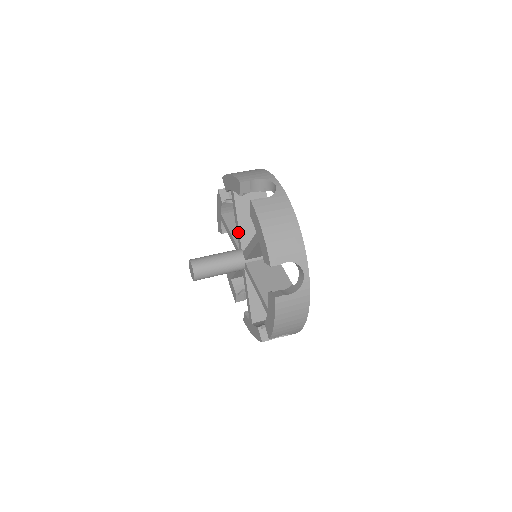
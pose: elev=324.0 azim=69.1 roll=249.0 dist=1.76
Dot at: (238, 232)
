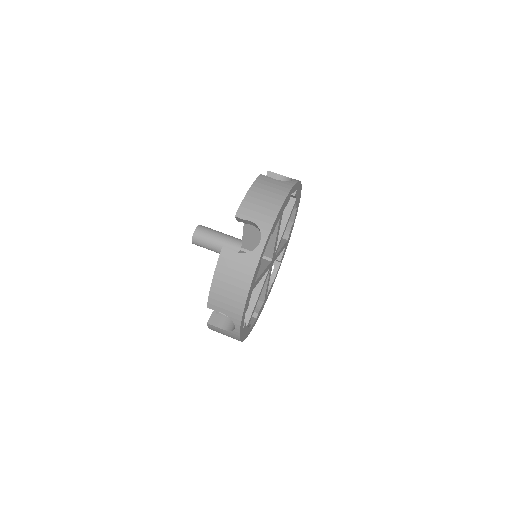
Dot at: (243, 233)
